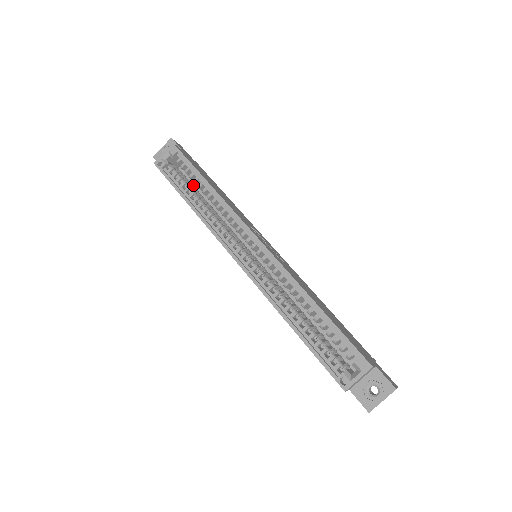
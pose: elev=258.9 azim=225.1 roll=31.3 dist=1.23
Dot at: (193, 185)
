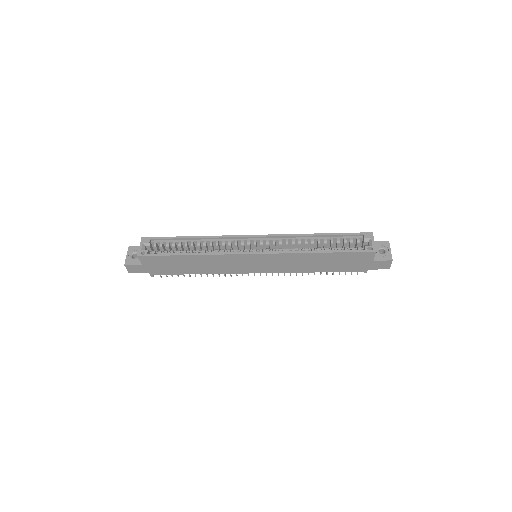
Dot at: occluded
